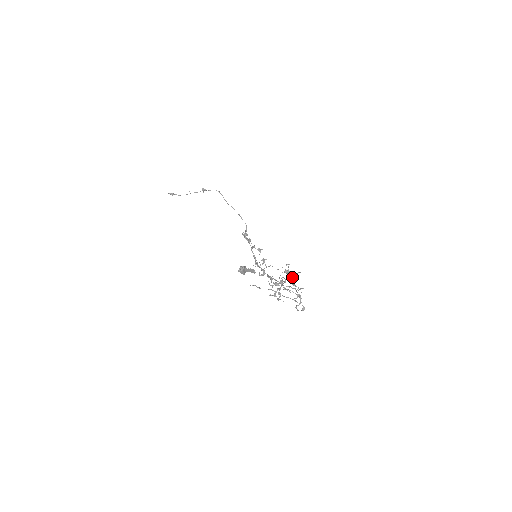
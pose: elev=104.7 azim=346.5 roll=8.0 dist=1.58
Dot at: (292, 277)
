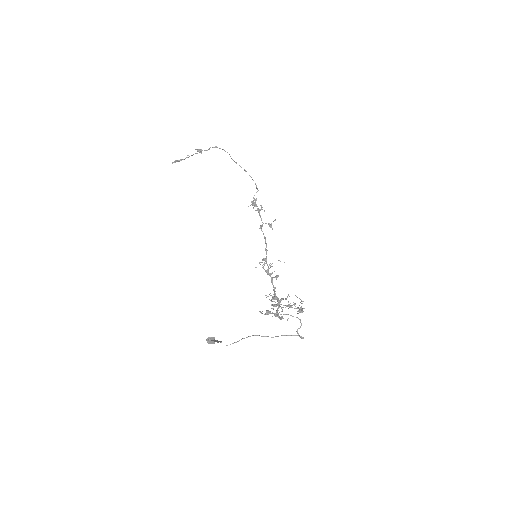
Dot at: occluded
